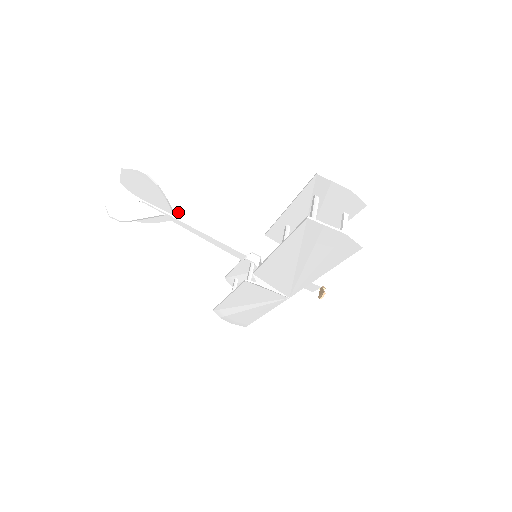
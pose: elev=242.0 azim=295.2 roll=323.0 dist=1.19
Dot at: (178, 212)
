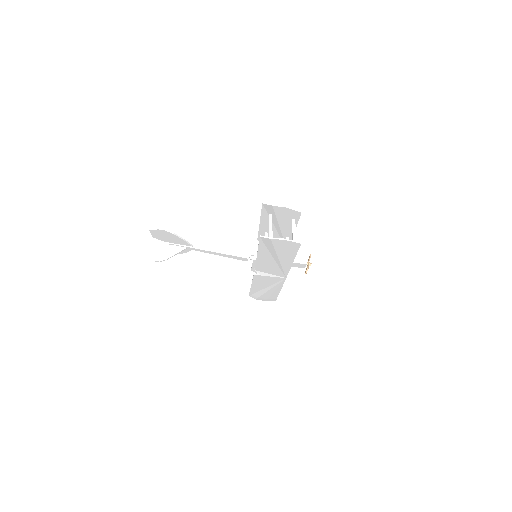
Dot at: (195, 244)
